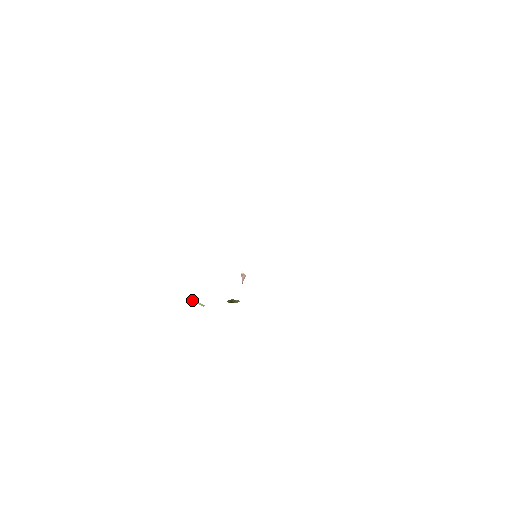
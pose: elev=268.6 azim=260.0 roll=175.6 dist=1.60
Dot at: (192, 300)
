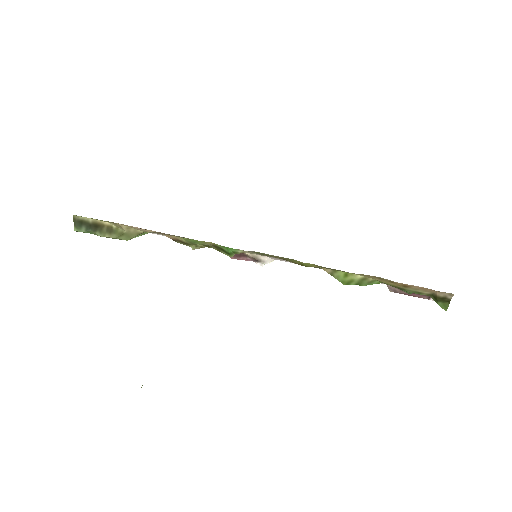
Dot at: occluded
